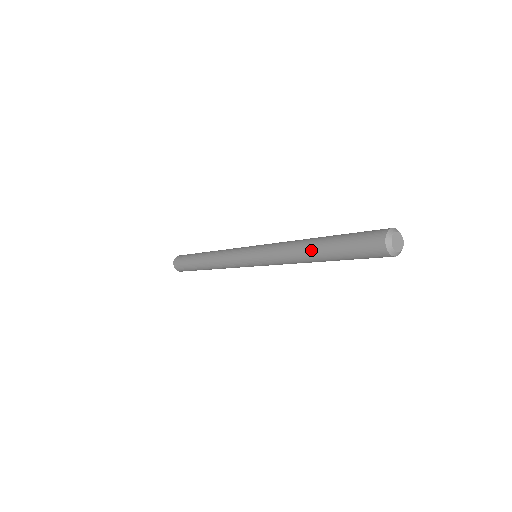
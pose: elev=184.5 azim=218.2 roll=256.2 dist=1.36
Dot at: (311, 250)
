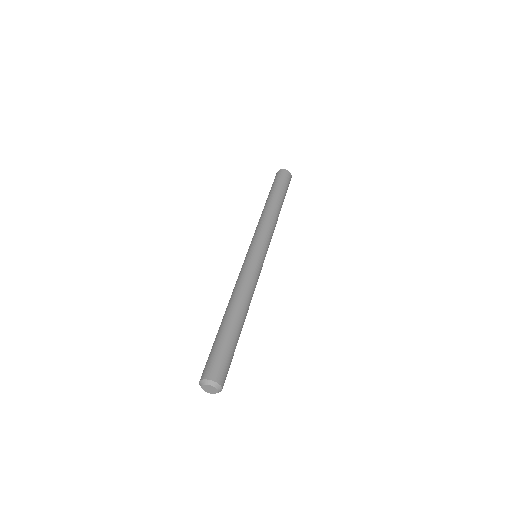
Dot at: occluded
